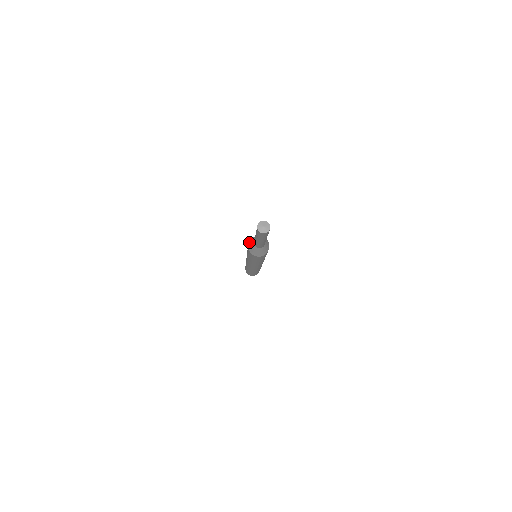
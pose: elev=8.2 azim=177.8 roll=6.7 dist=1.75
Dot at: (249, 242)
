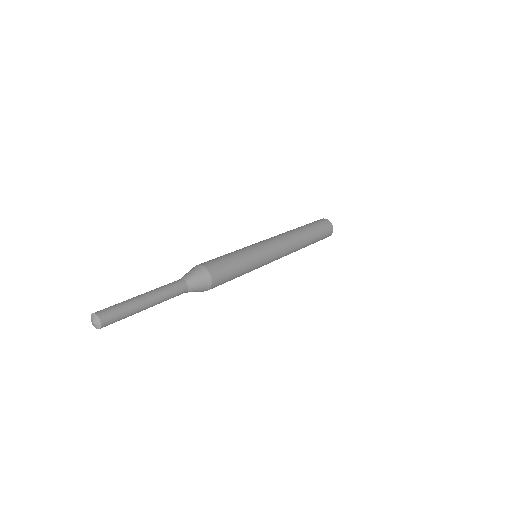
Dot at: occluded
